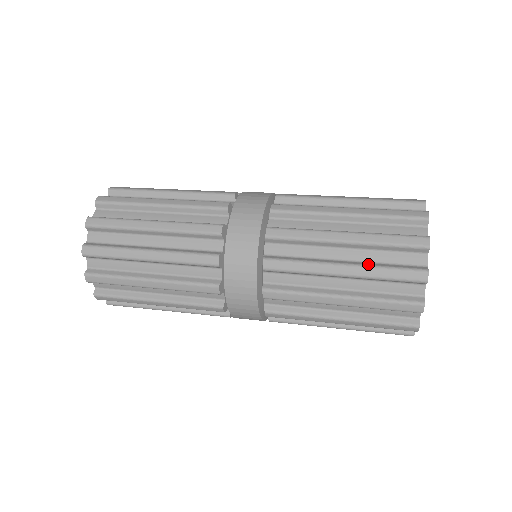
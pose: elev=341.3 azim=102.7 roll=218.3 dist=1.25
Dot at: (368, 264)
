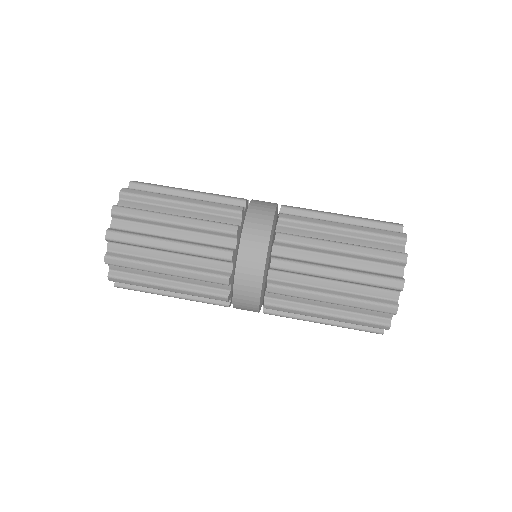
Dot at: (357, 271)
